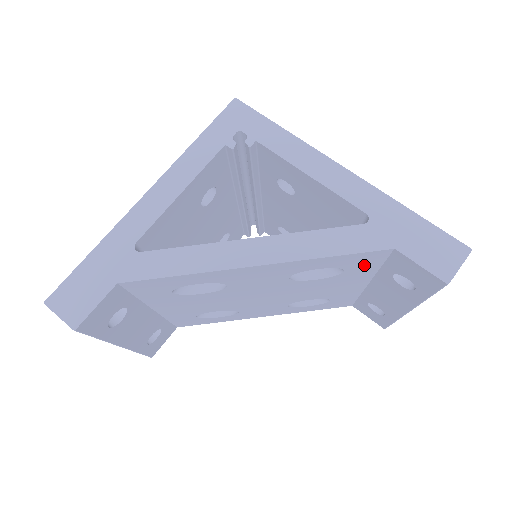
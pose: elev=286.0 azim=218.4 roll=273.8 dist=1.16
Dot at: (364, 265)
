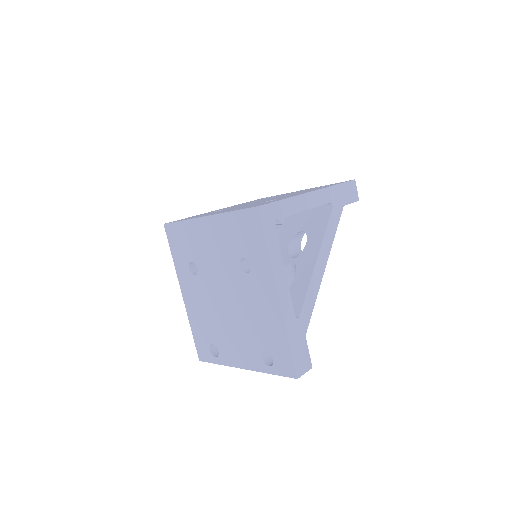
Dot at: occluded
